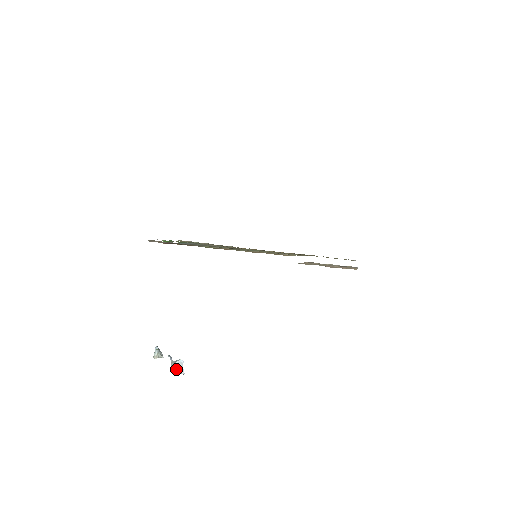
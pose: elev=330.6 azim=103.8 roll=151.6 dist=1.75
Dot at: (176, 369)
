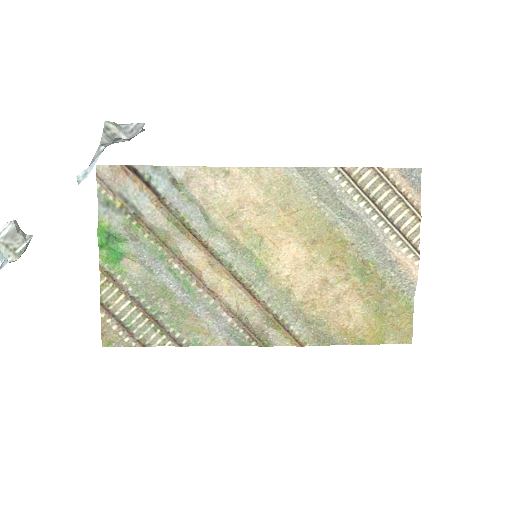
Dot at: (120, 125)
